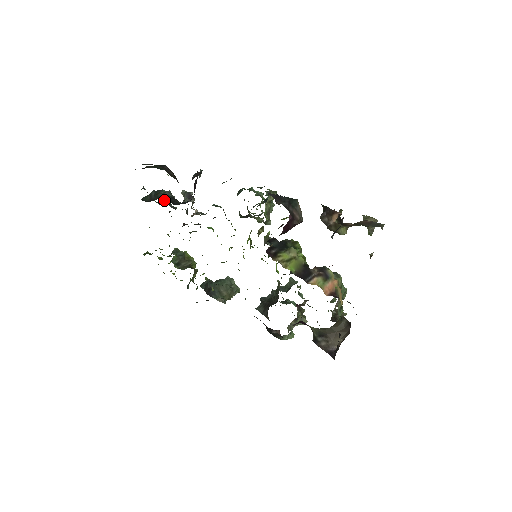
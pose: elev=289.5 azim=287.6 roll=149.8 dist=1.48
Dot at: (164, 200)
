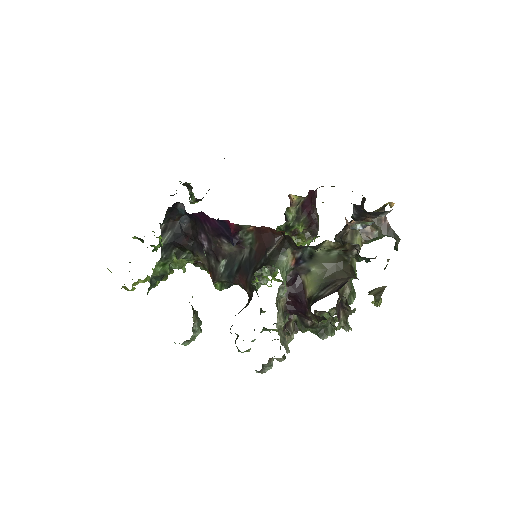
Dot at: (189, 199)
